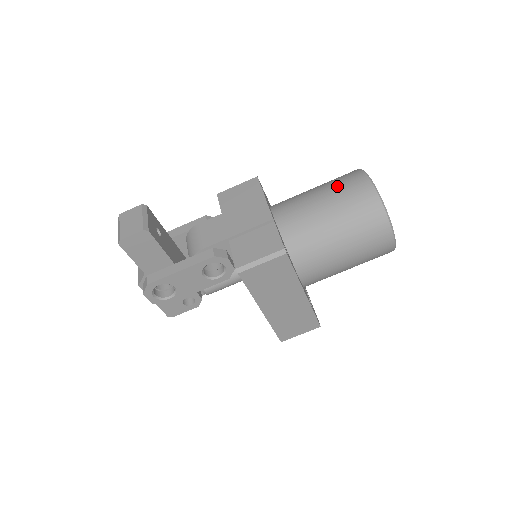
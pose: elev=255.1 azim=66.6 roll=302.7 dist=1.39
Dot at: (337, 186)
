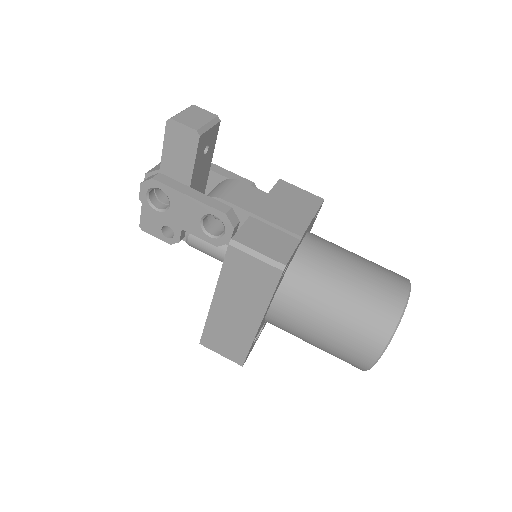
Dot at: (377, 270)
